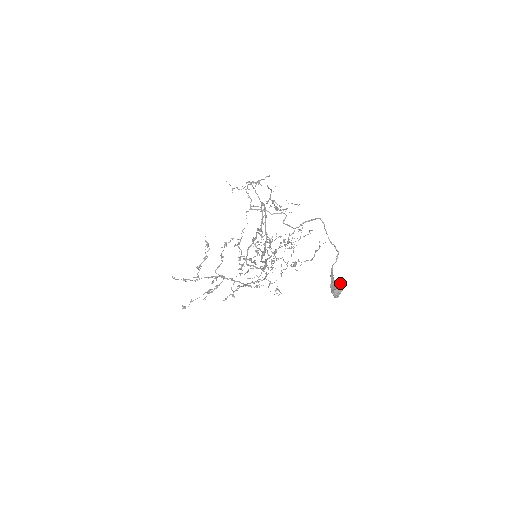
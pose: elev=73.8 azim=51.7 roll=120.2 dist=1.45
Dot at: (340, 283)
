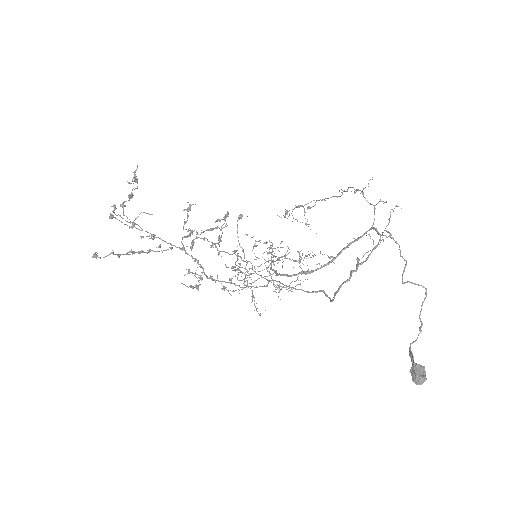
Dot at: (424, 370)
